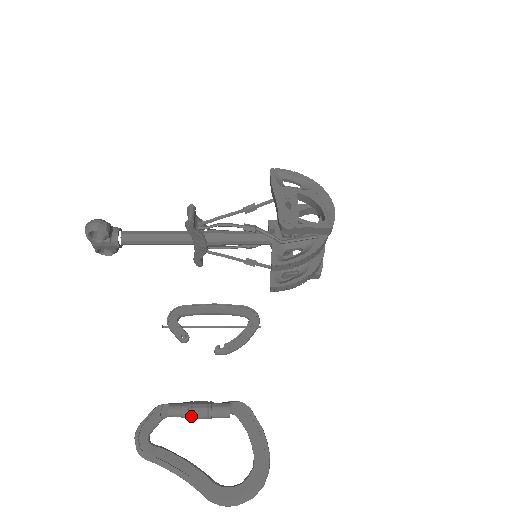
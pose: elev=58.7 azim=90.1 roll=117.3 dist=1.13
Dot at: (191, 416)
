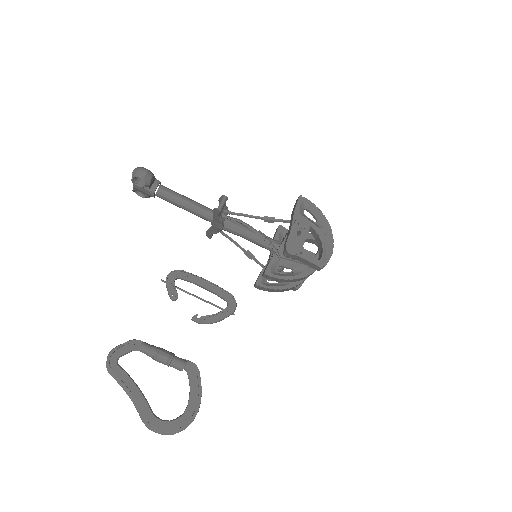
Dot at: (155, 358)
